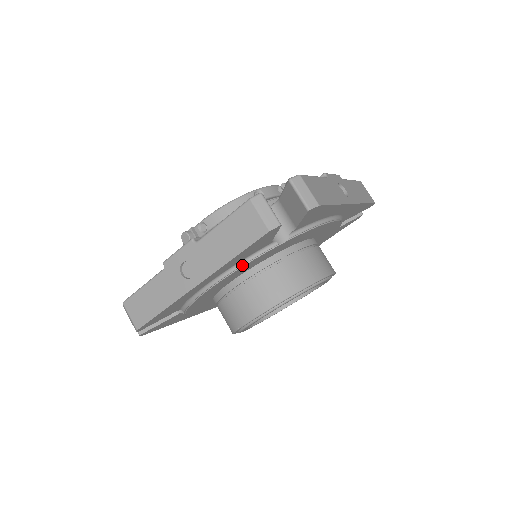
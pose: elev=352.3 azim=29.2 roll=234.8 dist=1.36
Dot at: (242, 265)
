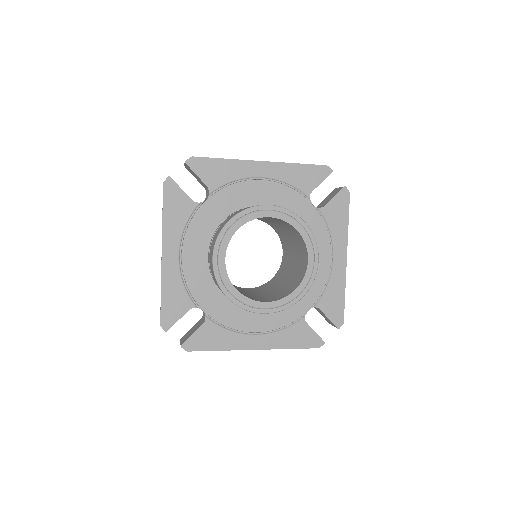
Dot at: (186, 228)
